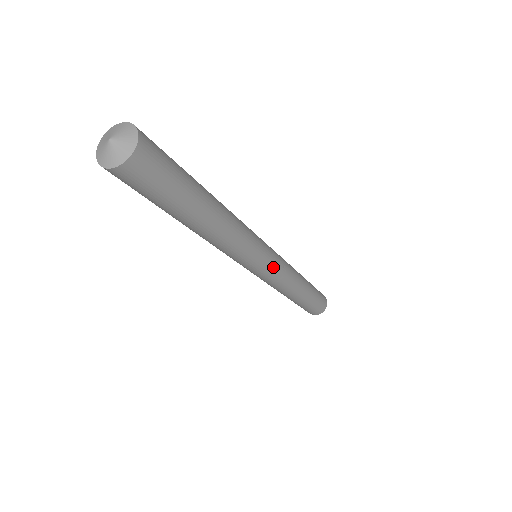
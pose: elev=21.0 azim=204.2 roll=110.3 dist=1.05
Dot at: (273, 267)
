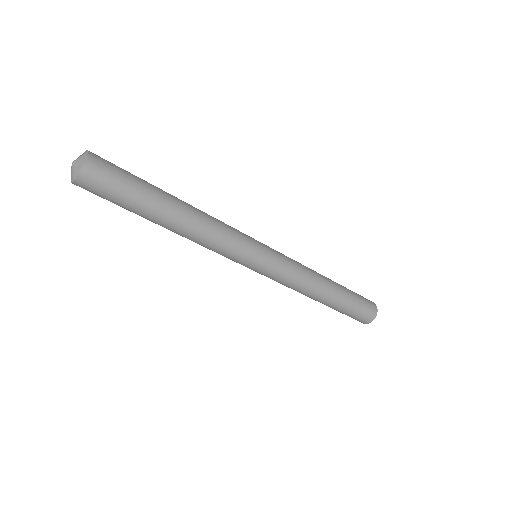
Dot at: (274, 251)
